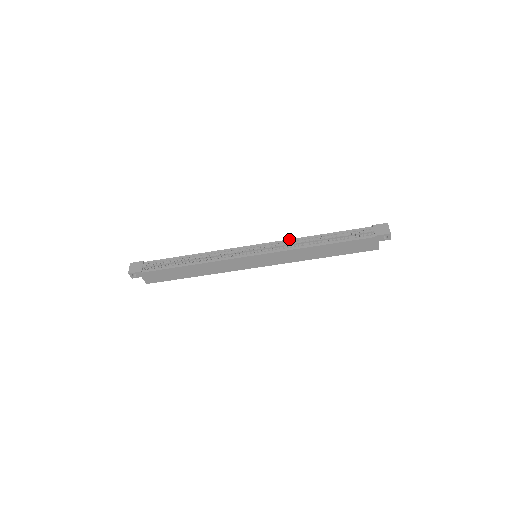
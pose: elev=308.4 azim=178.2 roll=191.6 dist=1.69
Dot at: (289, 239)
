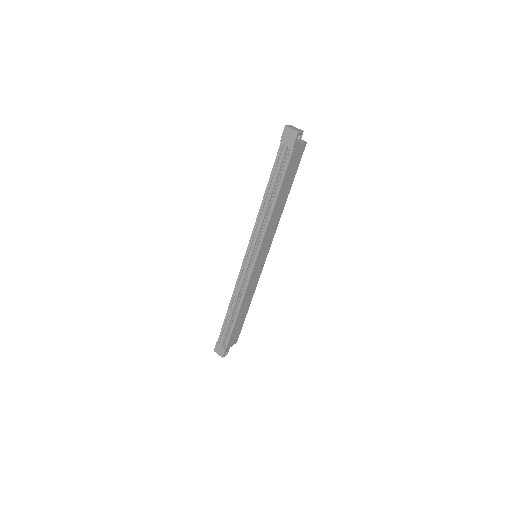
Dot at: occluded
